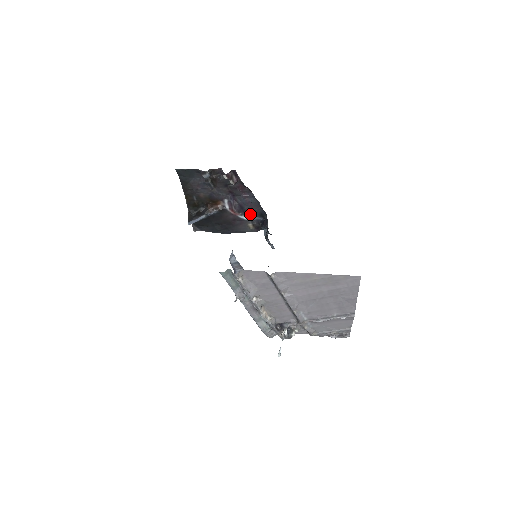
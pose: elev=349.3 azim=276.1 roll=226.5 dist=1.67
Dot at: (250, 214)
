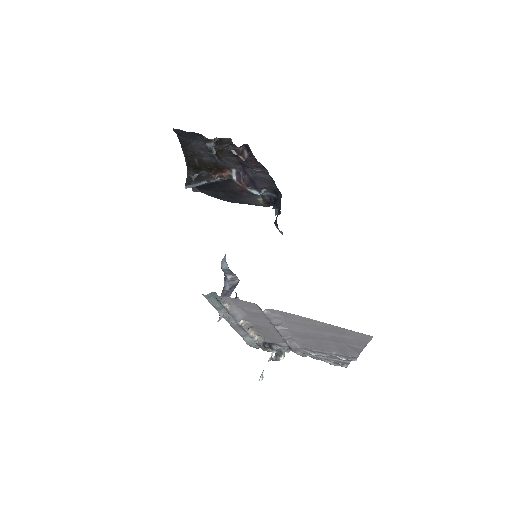
Dot at: (262, 188)
